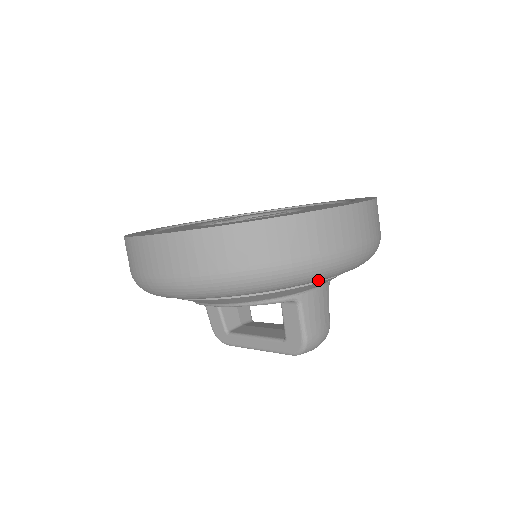
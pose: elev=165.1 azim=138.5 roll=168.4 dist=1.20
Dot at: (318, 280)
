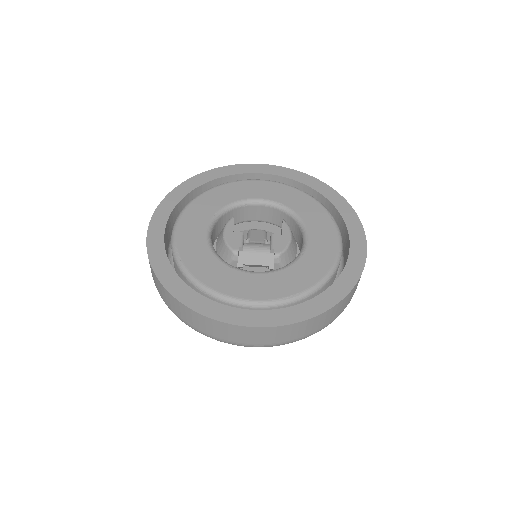
Dot at: occluded
